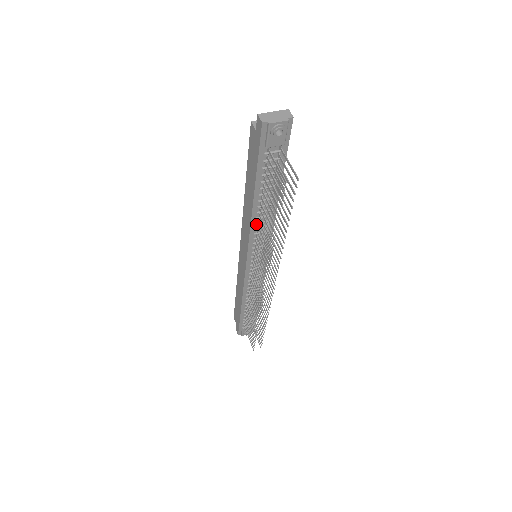
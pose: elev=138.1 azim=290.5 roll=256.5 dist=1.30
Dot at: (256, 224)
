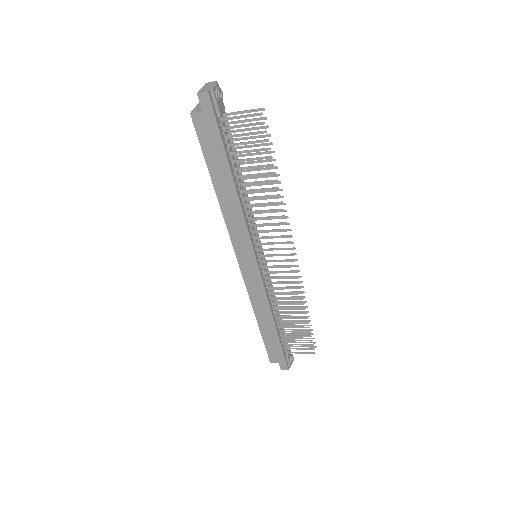
Dot at: (245, 210)
